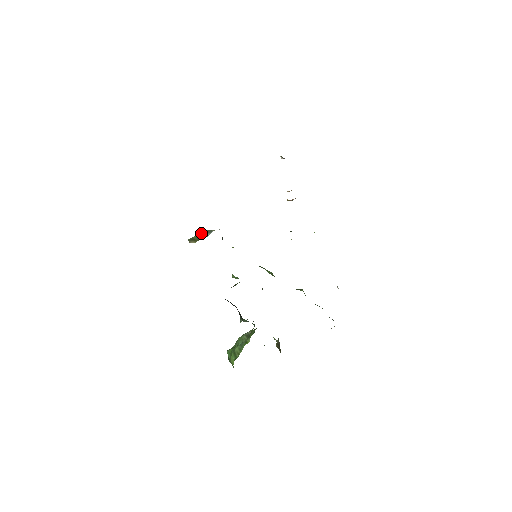
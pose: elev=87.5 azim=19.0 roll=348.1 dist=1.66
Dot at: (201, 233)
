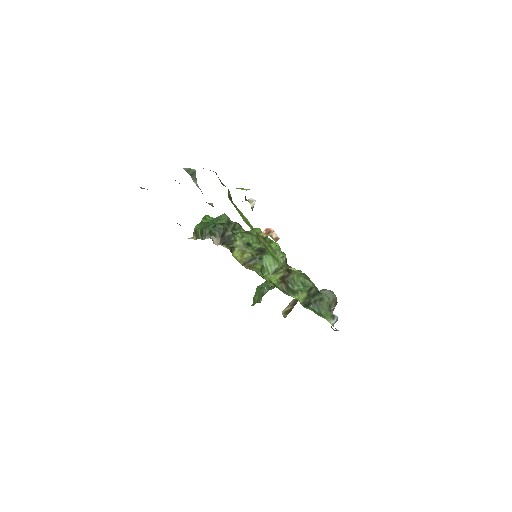
Dot at: (201, 230)
